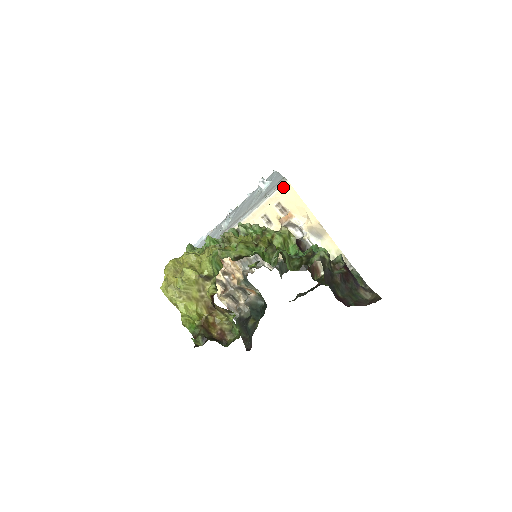
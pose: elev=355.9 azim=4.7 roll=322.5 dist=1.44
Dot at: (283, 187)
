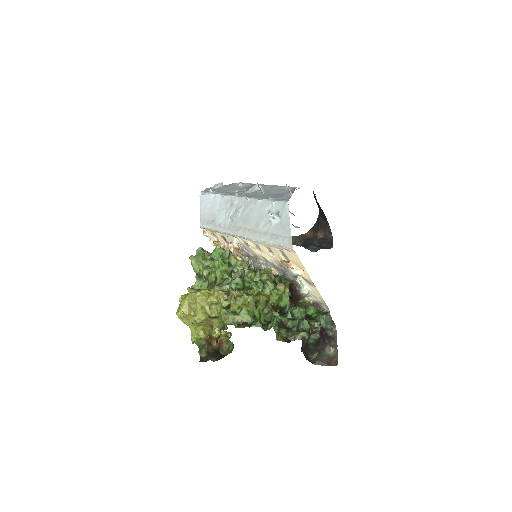
Dot at: (288, 249)
